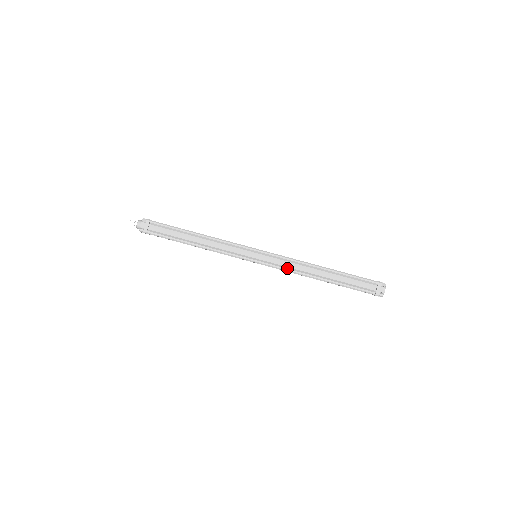
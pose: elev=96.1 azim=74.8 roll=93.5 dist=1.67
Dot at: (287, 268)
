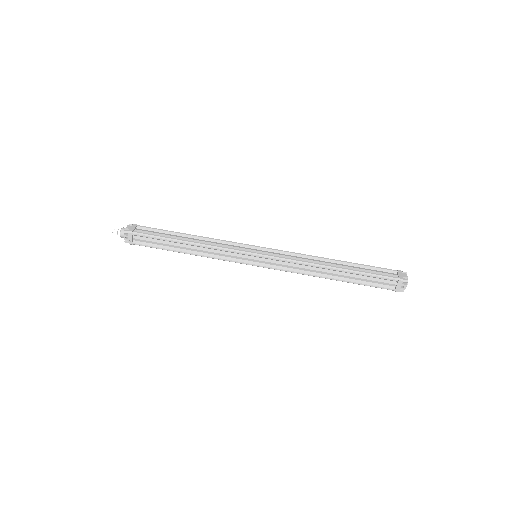
Dot at: (293, 259)
